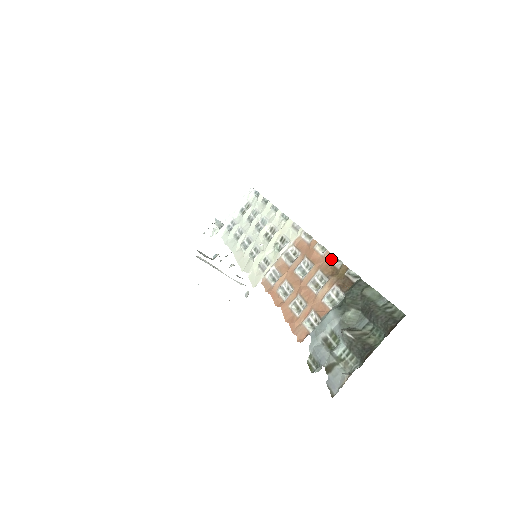
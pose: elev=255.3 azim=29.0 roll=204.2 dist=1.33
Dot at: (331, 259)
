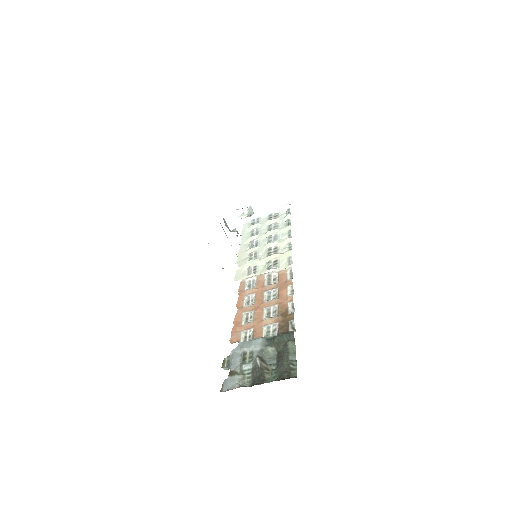
Dot at: (290, 303)
